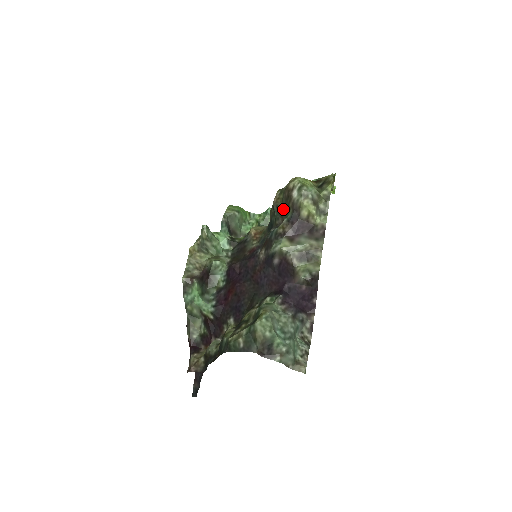
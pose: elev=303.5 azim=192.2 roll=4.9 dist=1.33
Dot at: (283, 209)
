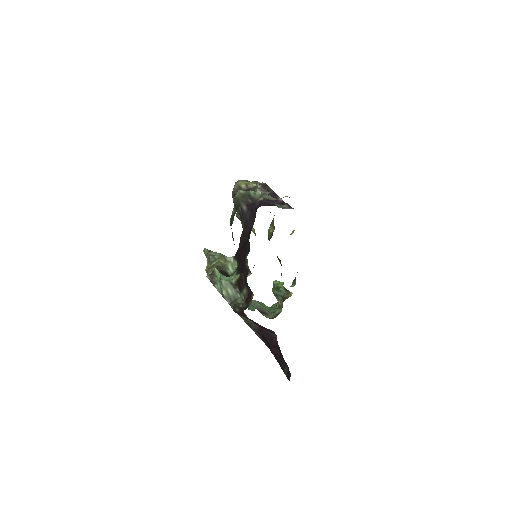
Dot at: occluded
